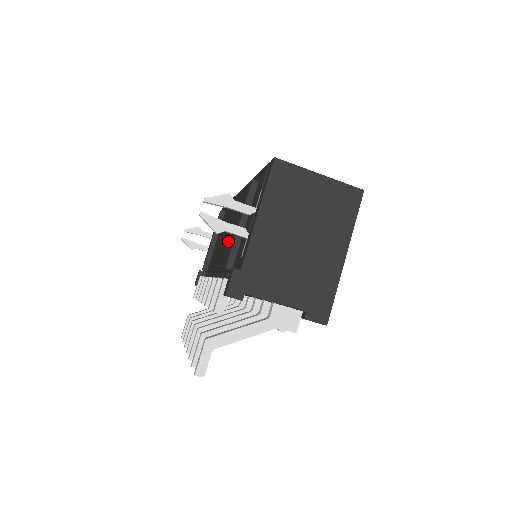
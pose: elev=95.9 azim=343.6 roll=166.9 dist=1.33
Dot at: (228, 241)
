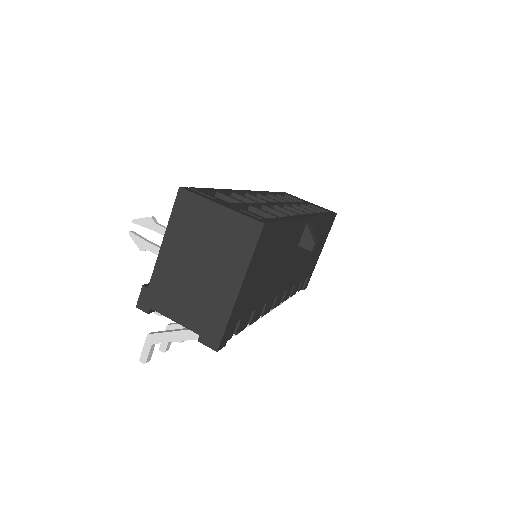
Dot at: occluded
